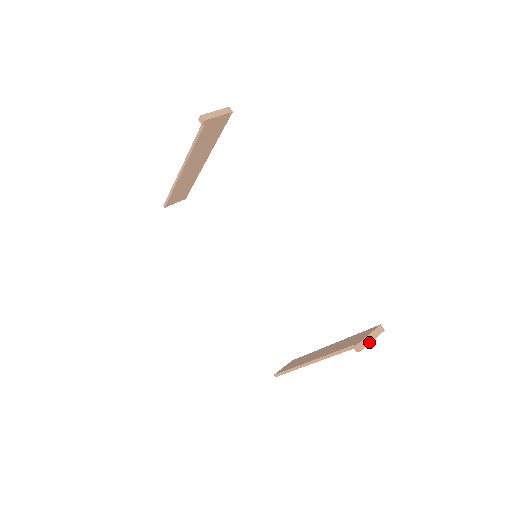
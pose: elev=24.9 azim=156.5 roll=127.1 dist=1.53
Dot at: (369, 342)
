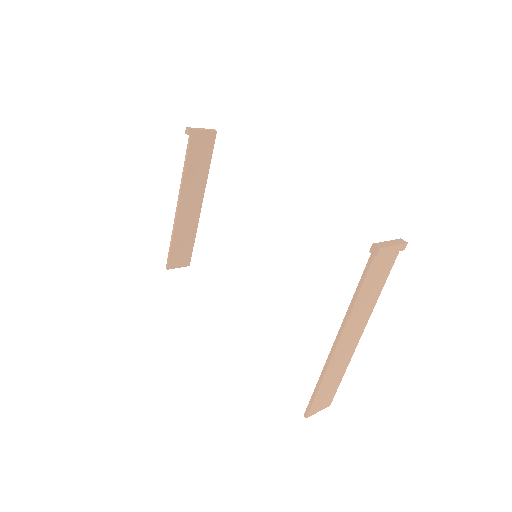
Dot at: (389, 245)
